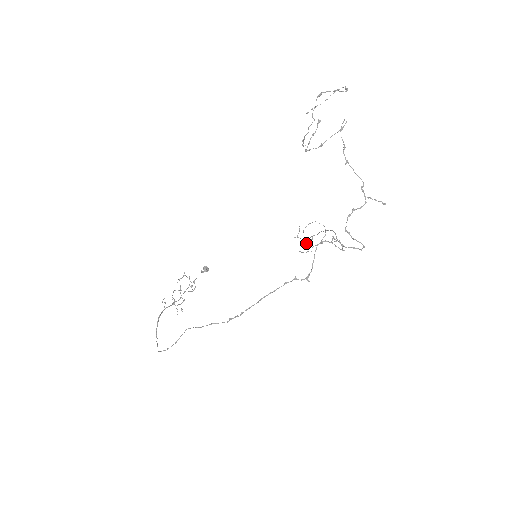
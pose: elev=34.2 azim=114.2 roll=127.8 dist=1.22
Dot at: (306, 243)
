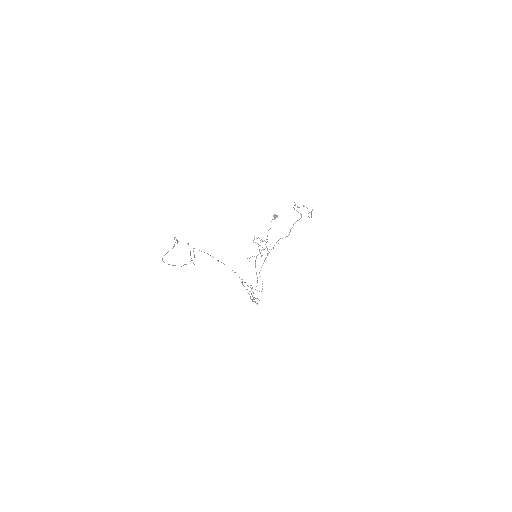
Dot at: (300, 218)
